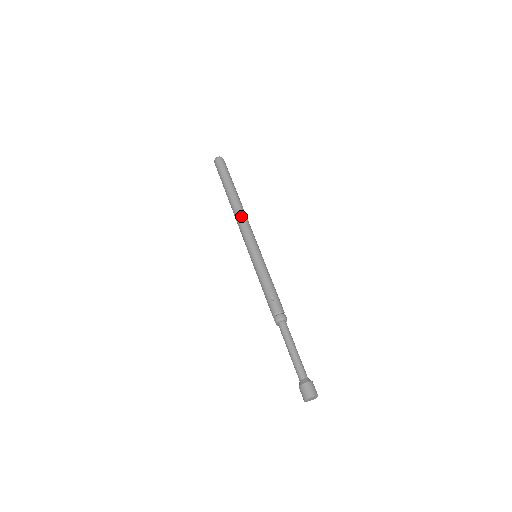
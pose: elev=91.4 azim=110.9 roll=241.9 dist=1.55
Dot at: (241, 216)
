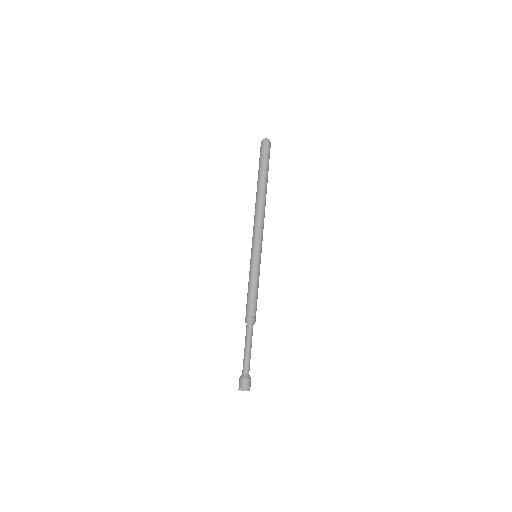
Dot at: (260, 214)
